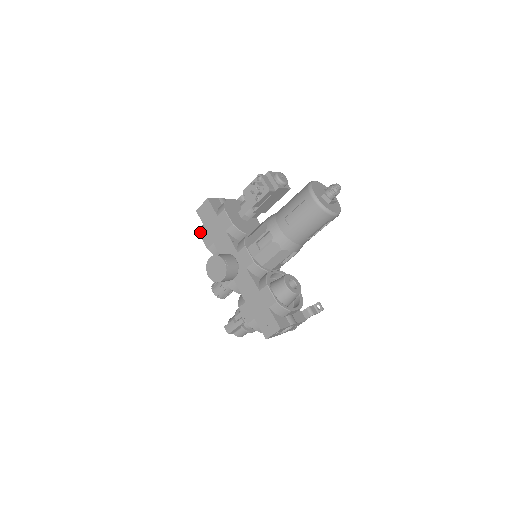
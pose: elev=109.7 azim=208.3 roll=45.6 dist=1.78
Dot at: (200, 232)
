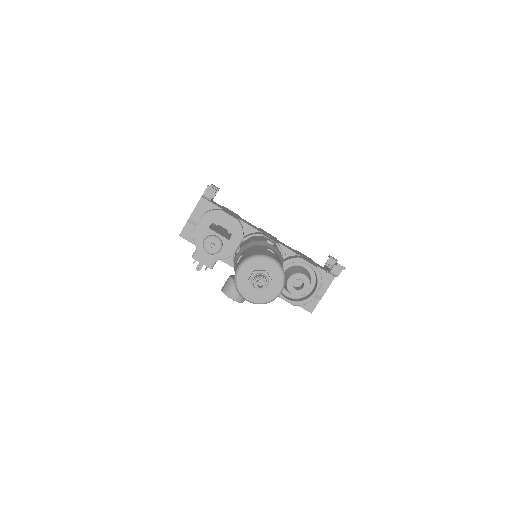
Dot at: occluded
